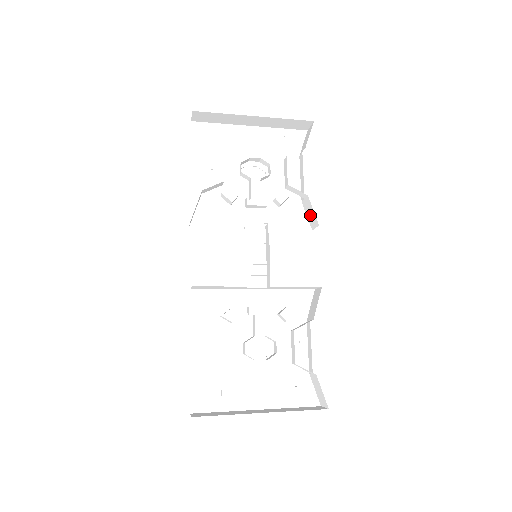
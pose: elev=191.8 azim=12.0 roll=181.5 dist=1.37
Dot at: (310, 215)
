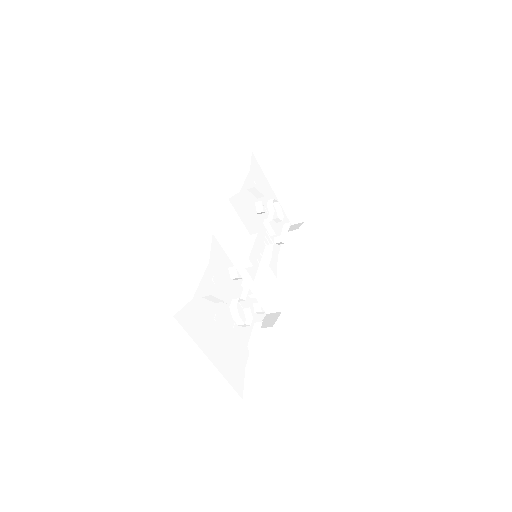
Dot at: (283, 267)
